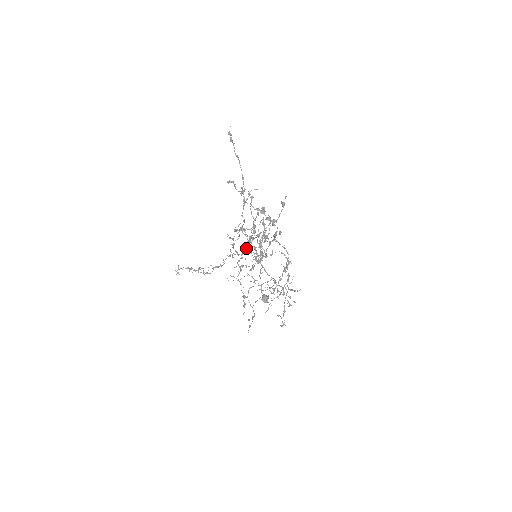
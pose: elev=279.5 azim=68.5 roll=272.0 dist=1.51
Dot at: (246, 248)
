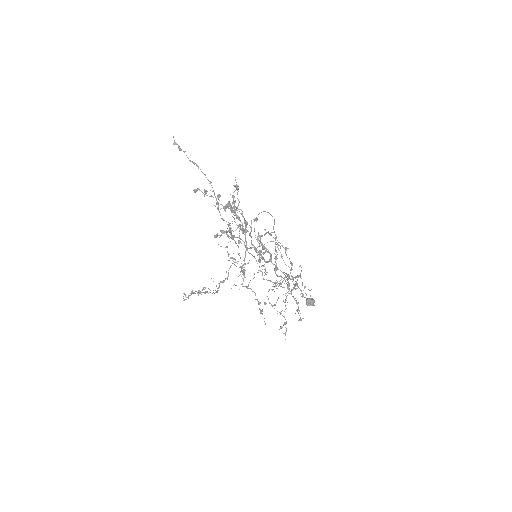
Dot at: (245, 252)
